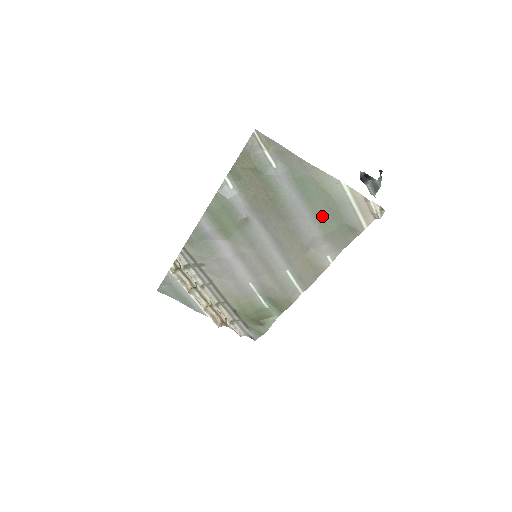
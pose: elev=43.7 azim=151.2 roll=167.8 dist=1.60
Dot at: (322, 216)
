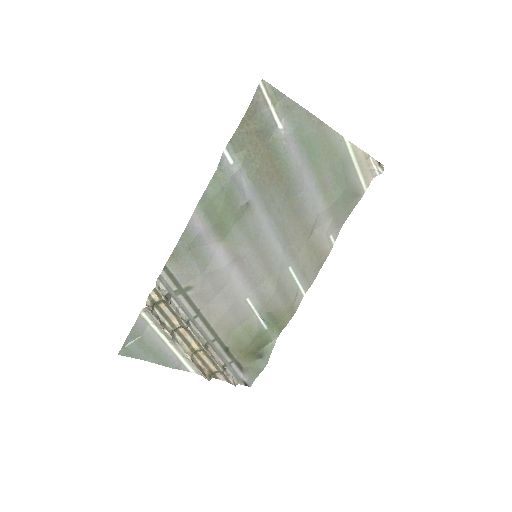
Dot at: (327, 184)
